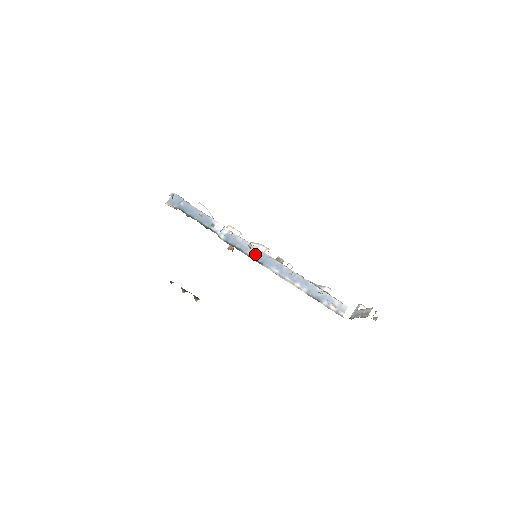
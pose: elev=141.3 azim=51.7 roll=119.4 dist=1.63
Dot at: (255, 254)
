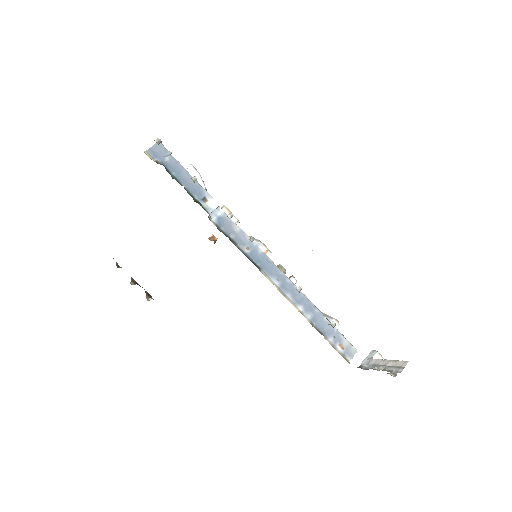
Dot at: (253, 253)
